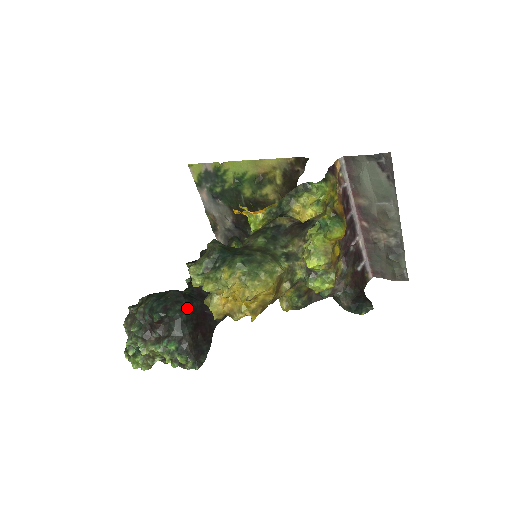
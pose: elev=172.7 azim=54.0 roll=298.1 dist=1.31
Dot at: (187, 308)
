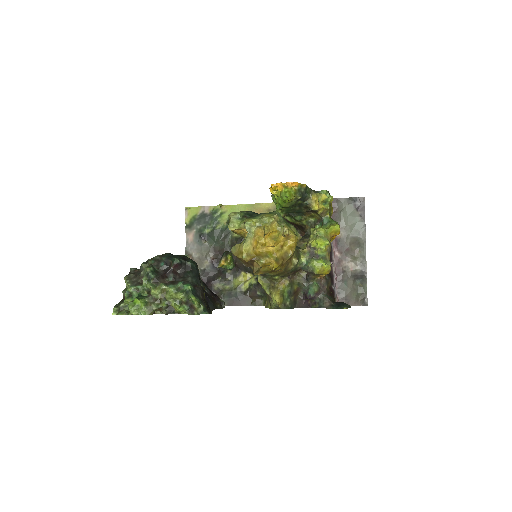
Dot at: occluded
